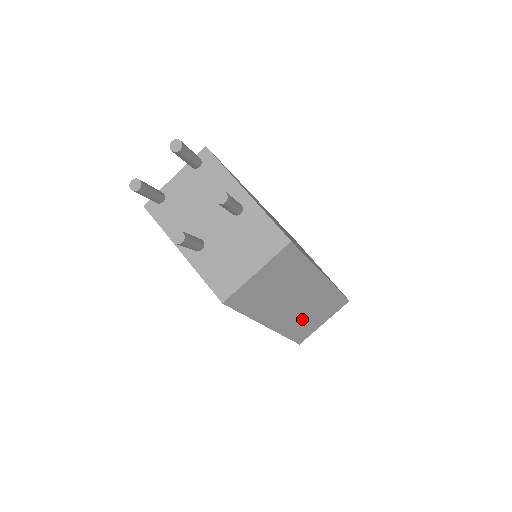
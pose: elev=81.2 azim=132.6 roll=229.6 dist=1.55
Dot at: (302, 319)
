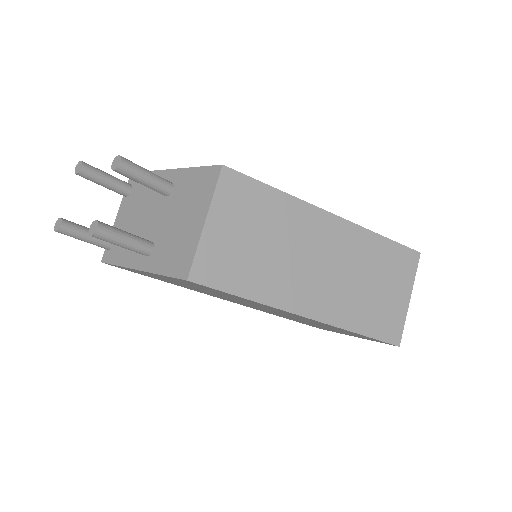
Dot at: (360, 296)
